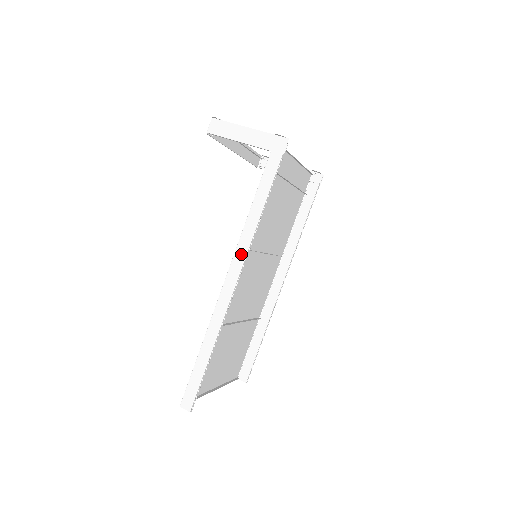
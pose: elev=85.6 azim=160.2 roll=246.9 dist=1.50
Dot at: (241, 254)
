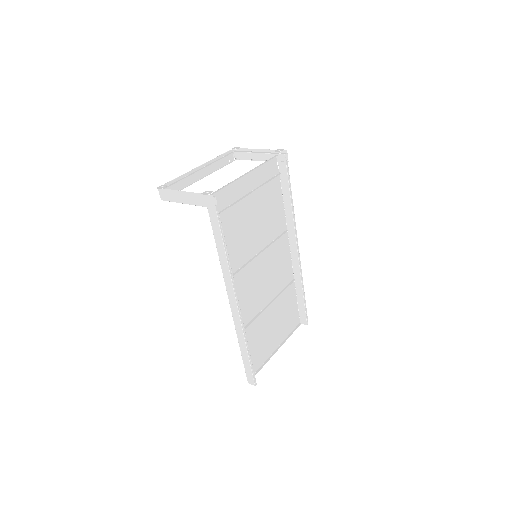
Dot at: (229, 286)
